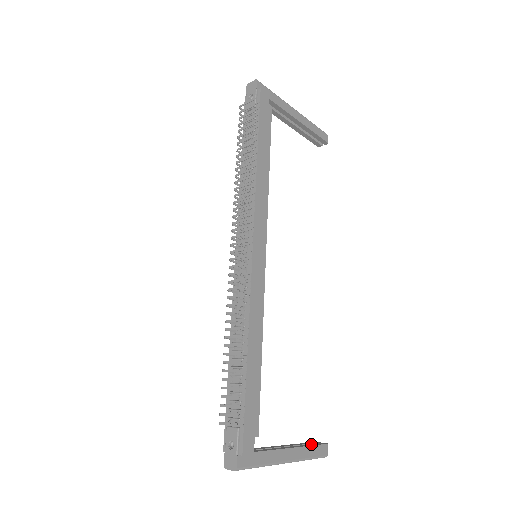
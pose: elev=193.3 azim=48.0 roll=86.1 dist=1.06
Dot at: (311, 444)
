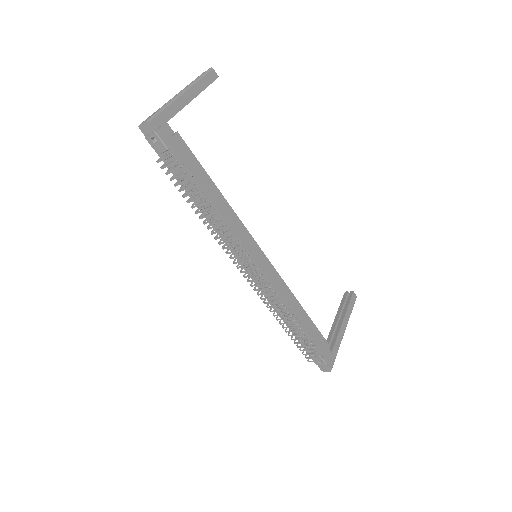
Dot at: (346, 303)
